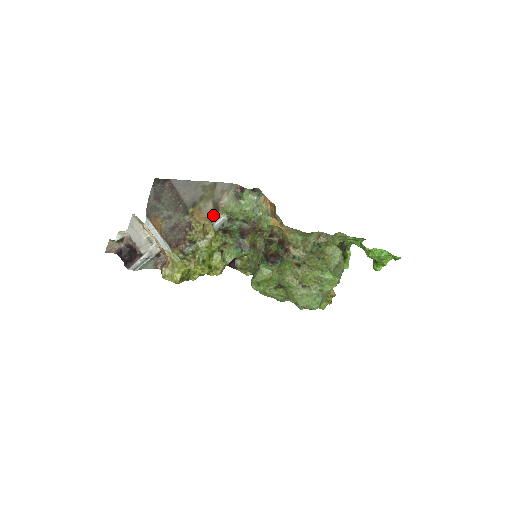
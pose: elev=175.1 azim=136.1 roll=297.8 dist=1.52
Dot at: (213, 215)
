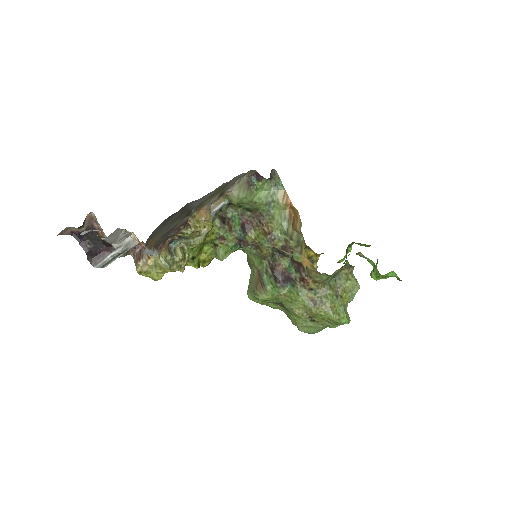
Dot at: (213, 202)
